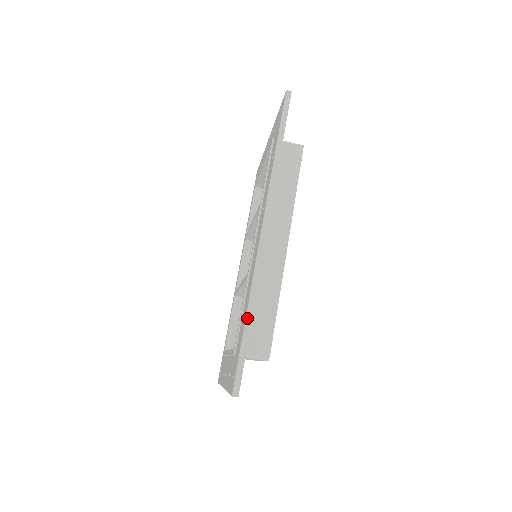
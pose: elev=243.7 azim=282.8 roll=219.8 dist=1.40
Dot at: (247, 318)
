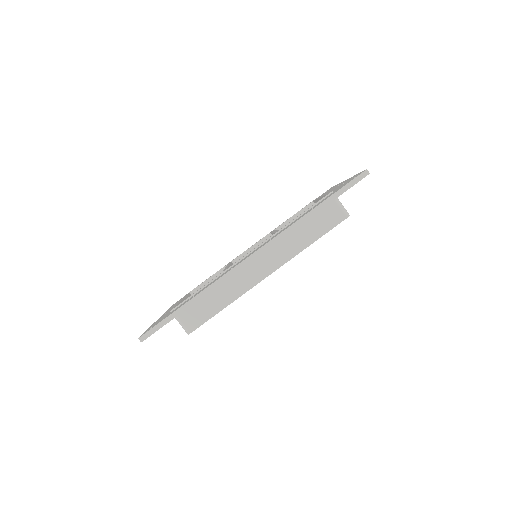
Dot at: (189, 302)
